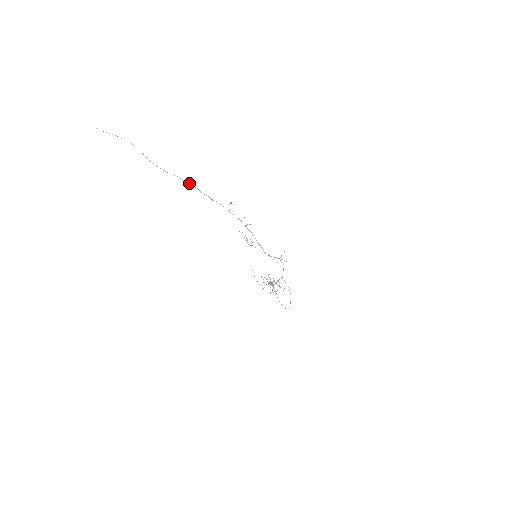
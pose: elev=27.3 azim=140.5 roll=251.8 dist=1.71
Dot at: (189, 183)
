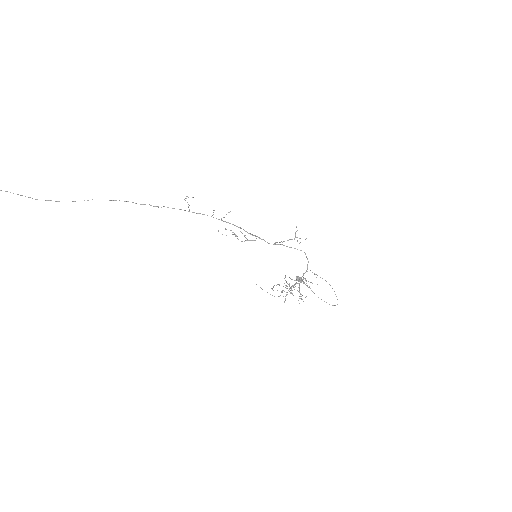
Dot at: (113, 200)
